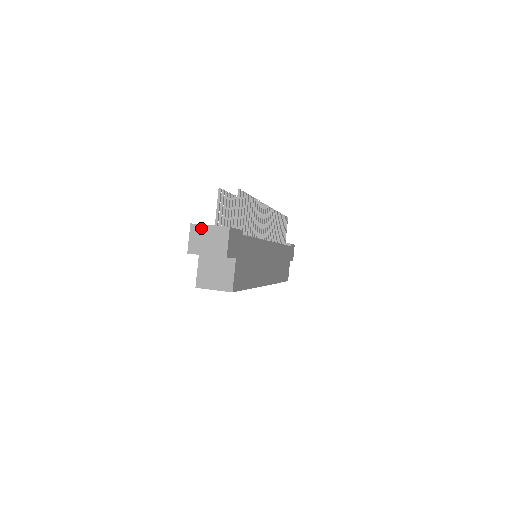
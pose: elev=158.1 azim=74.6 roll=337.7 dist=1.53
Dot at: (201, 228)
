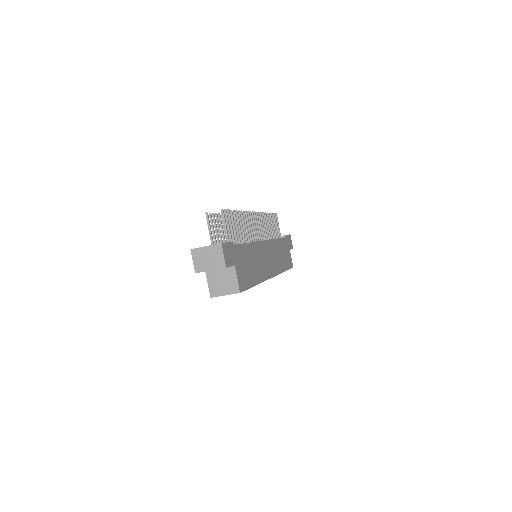
Dot at: (200, 250)
